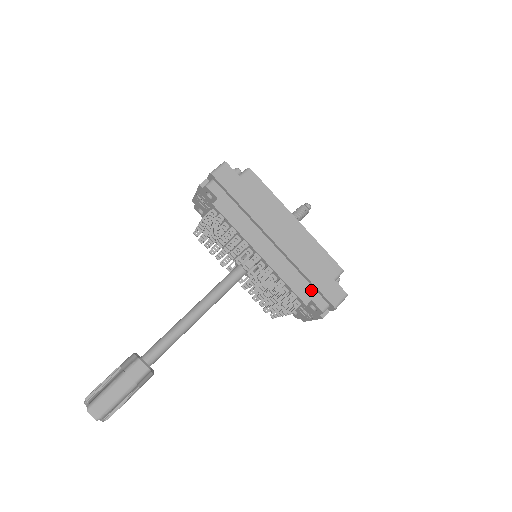
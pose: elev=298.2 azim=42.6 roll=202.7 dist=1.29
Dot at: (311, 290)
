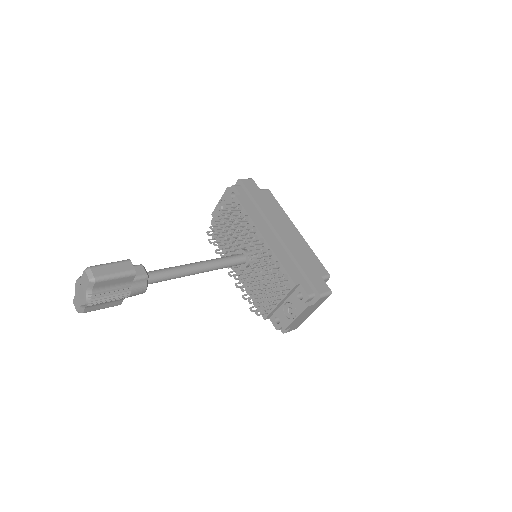
Dot at: (301, 277)
